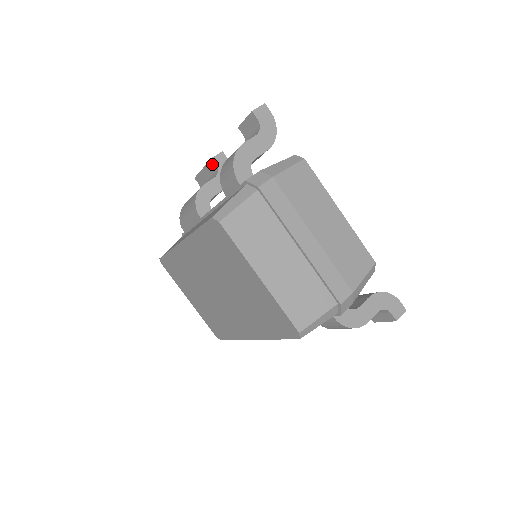
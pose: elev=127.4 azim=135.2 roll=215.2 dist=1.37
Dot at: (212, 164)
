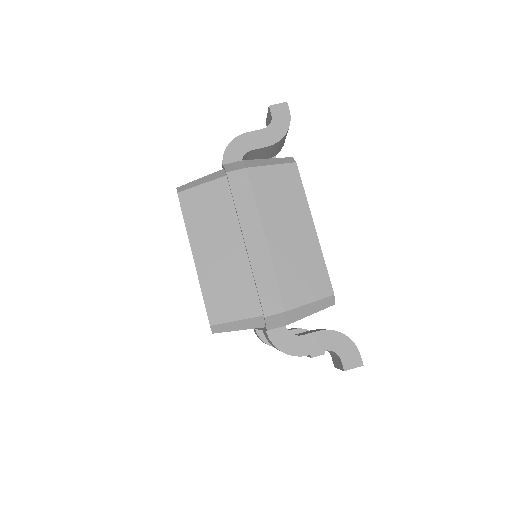
Dot at: occluded
